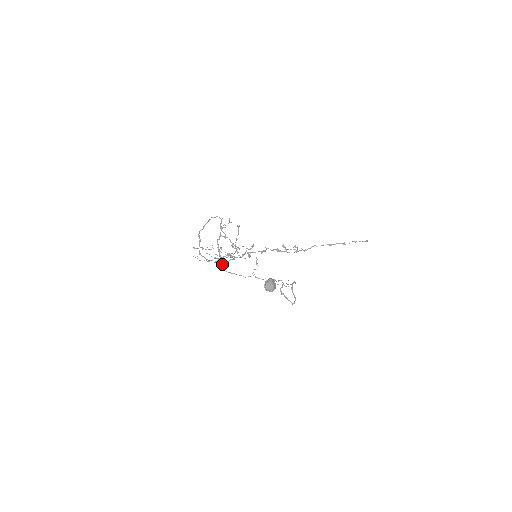
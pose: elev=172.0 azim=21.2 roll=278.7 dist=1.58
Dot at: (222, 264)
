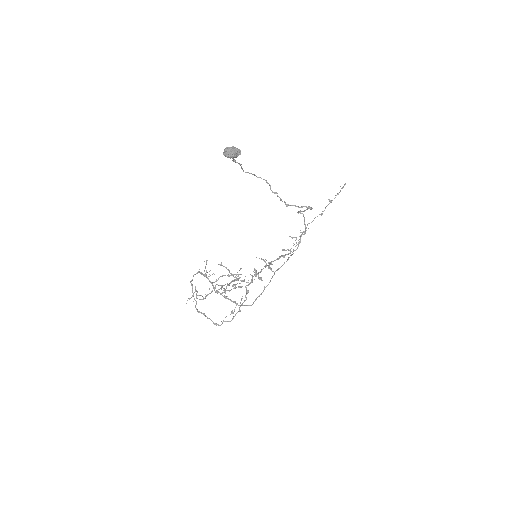
Dot at: occluded
